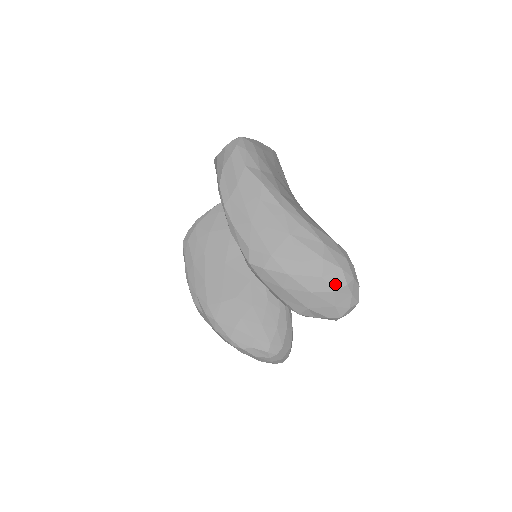
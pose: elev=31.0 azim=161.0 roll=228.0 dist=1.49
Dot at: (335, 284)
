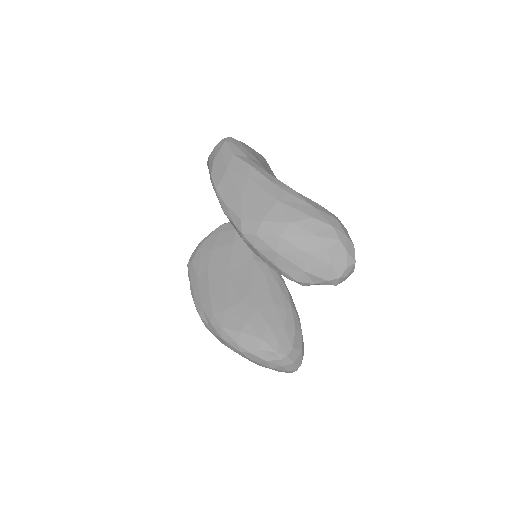
Dot at: (328, 241)
